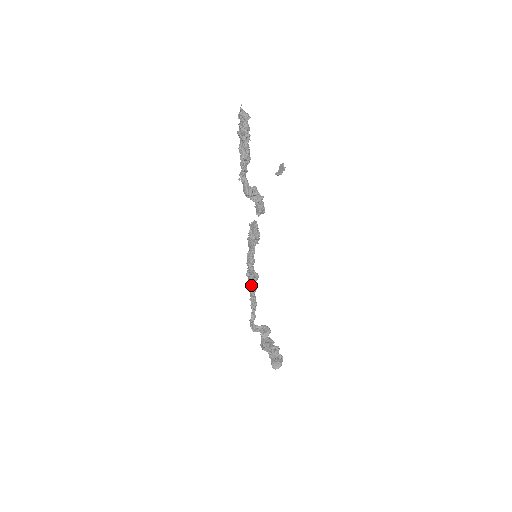
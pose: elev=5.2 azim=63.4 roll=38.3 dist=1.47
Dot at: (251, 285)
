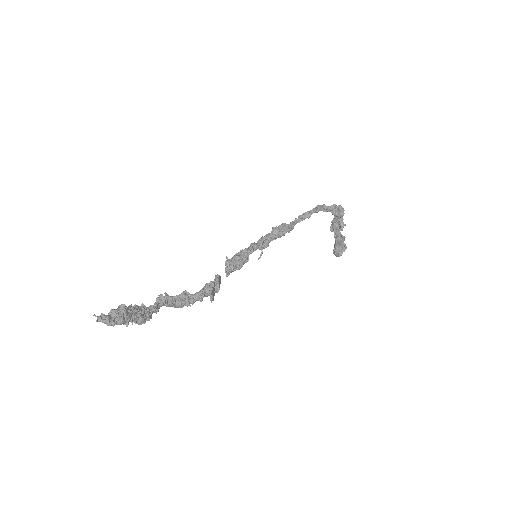
Dot at: occluded
